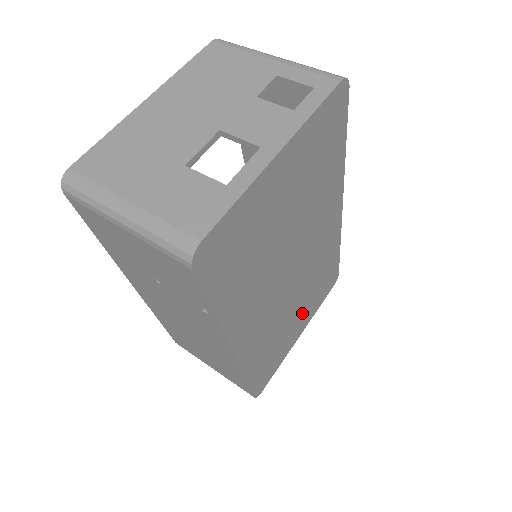
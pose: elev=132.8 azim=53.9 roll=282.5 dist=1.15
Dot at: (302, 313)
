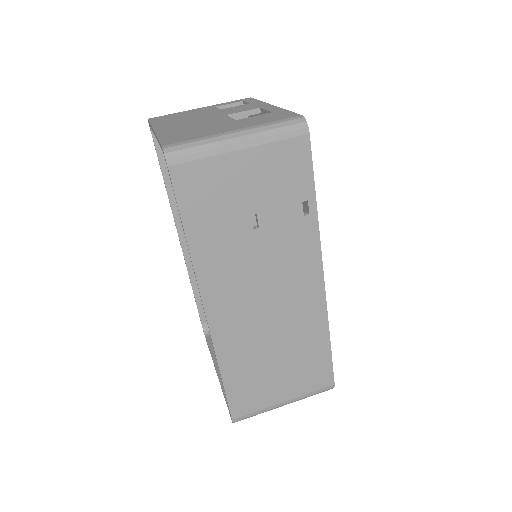
Dot at: occluded
